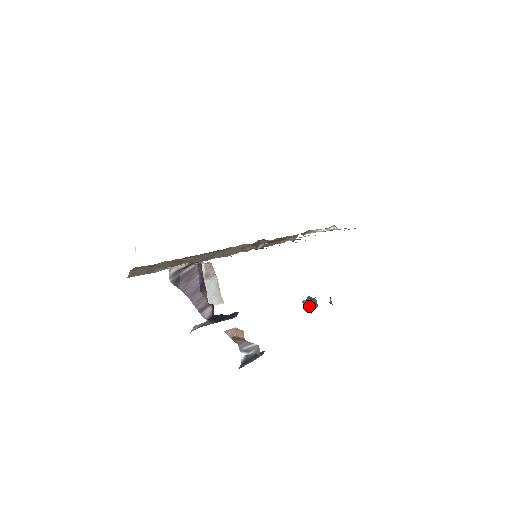
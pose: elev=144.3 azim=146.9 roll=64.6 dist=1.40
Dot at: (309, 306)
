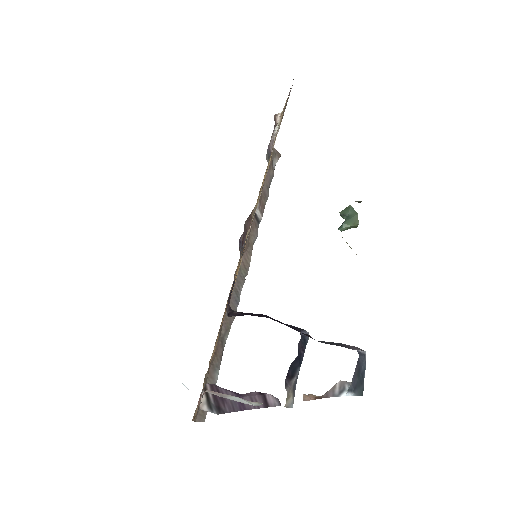
Dot at: (350, 227)
